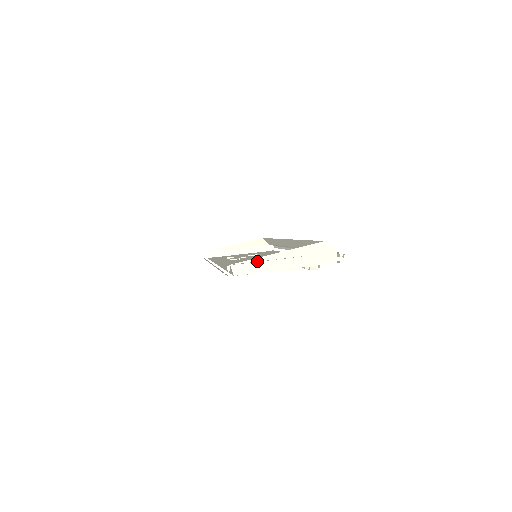
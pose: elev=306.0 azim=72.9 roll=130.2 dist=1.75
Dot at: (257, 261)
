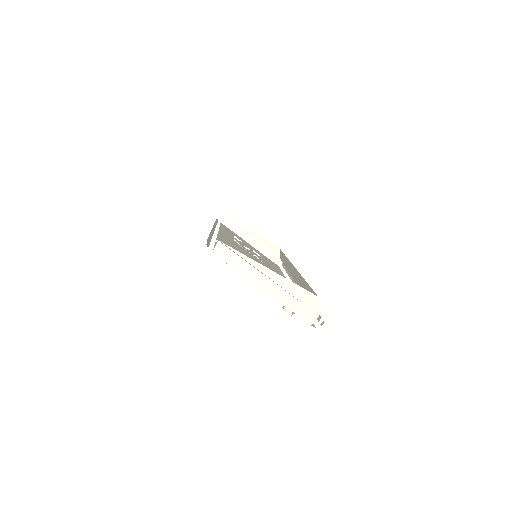
Dot at: (244, 259)
